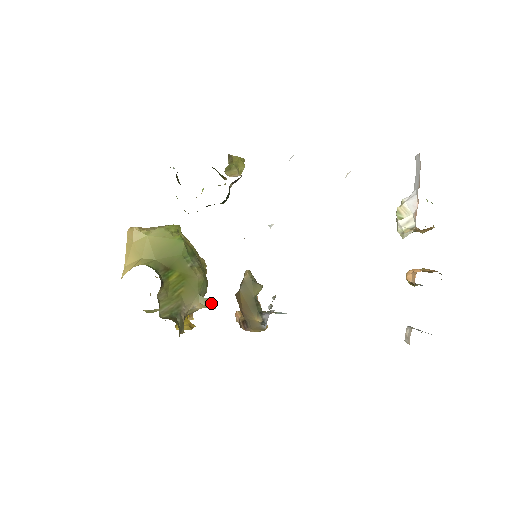
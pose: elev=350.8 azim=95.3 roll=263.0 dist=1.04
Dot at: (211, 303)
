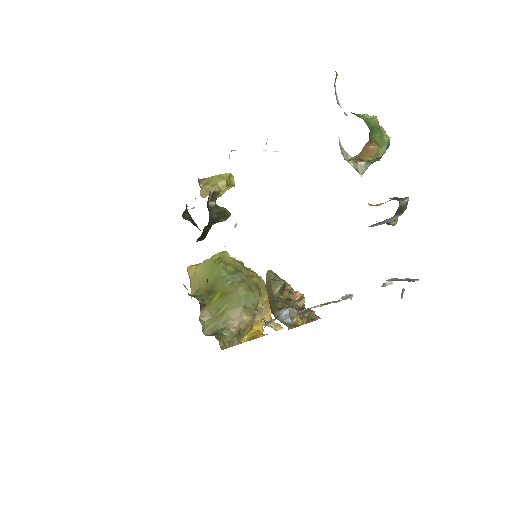
Dot at: (253, 311)
